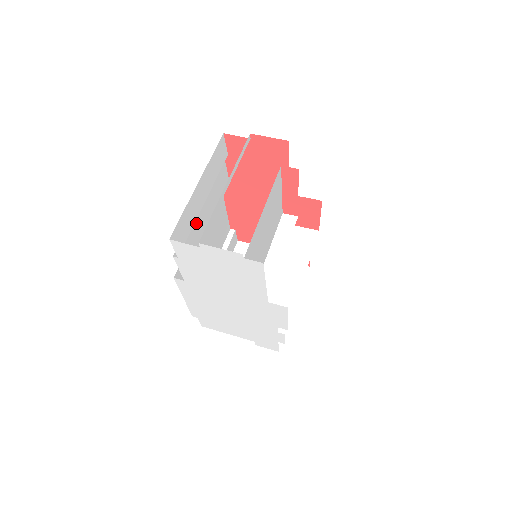
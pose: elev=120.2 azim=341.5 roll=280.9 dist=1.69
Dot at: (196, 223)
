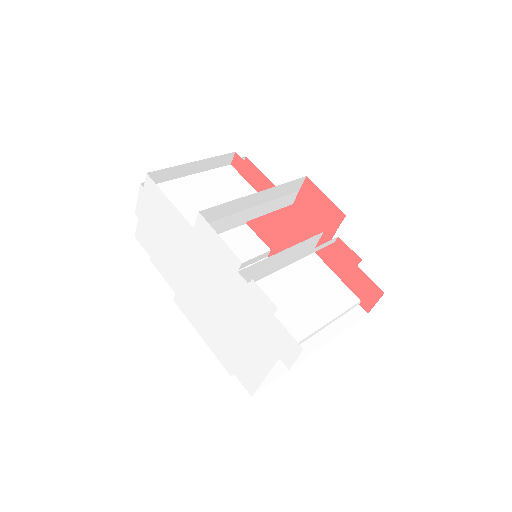
Dot at: occluded
